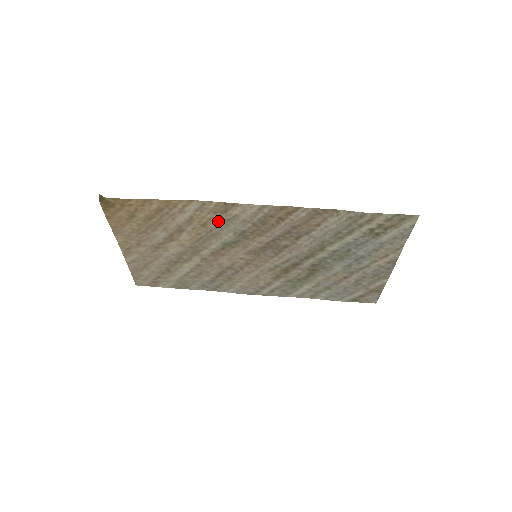
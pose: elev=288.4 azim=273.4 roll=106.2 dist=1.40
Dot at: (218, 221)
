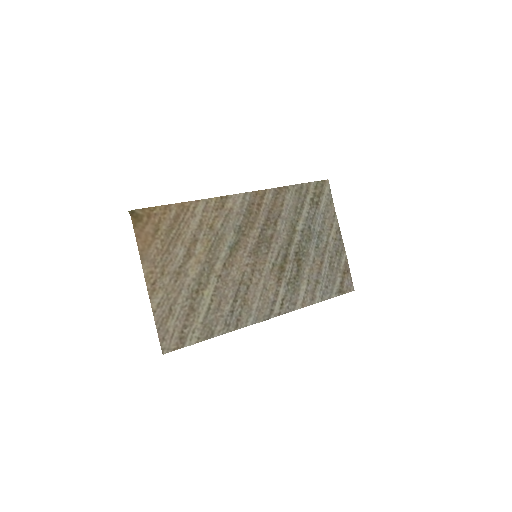
Dot at: (220, 220)
